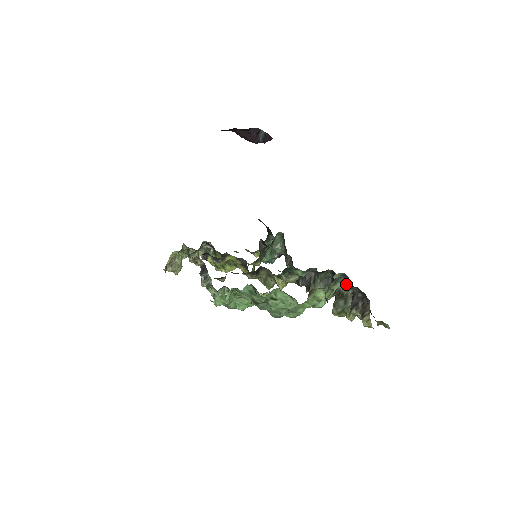
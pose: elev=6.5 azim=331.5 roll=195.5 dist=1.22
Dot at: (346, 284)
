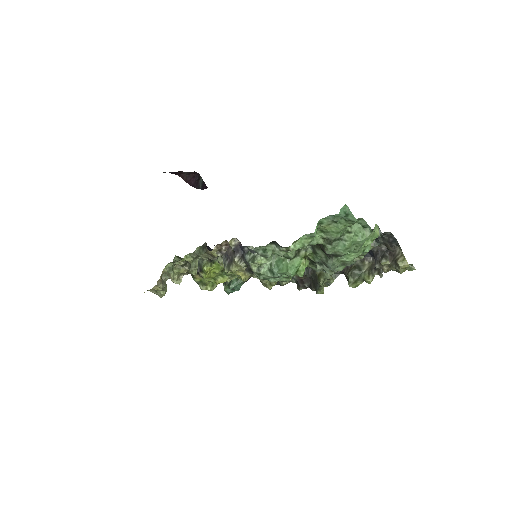
Dot at: occluded
